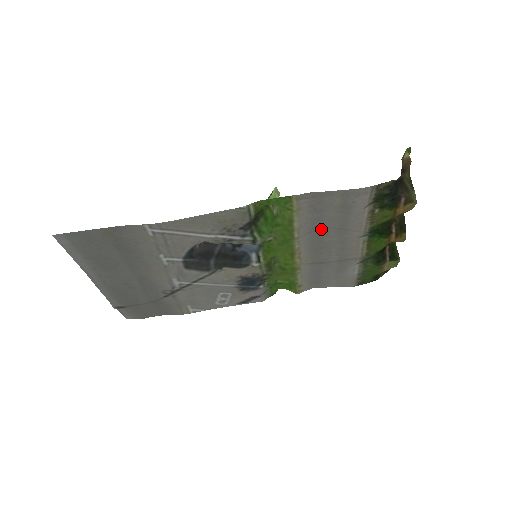
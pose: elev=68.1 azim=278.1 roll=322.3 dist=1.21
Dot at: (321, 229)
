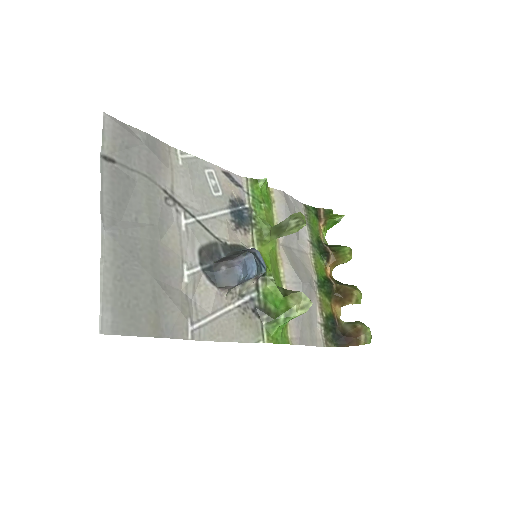
Dot at: (303, 282)
